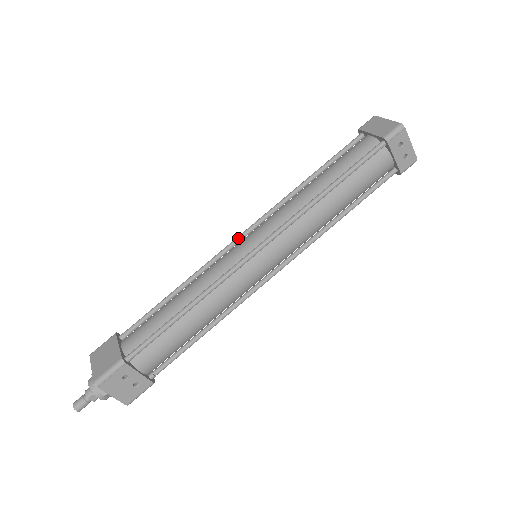
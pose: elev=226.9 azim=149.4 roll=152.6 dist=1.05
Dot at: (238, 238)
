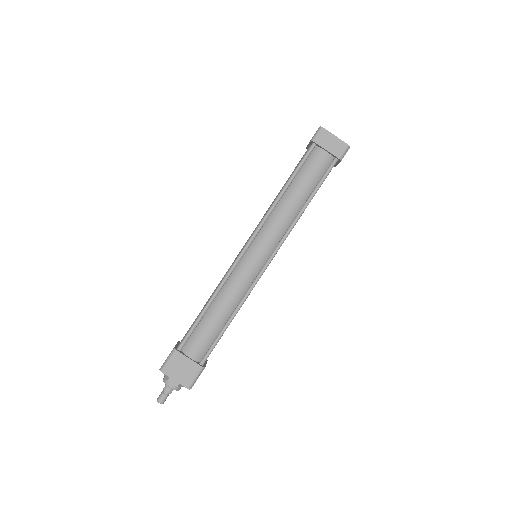
Dot at: (245, 251)
